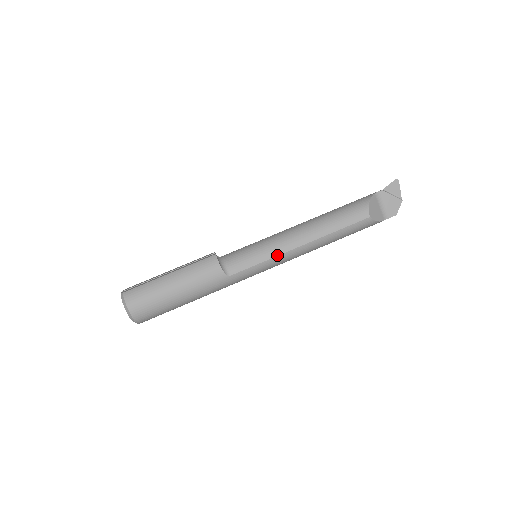
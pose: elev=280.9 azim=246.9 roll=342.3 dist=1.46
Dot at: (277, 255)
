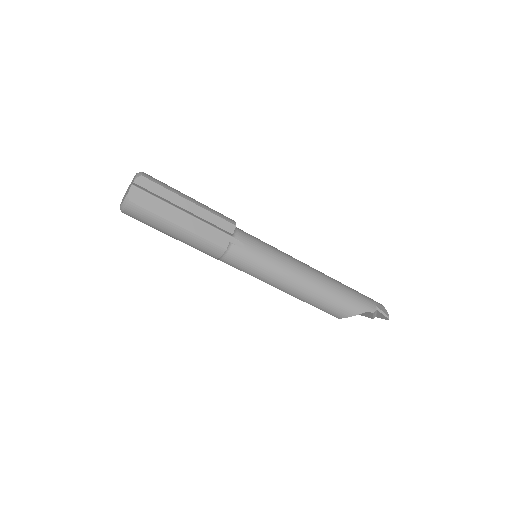
Dot at: occluded
